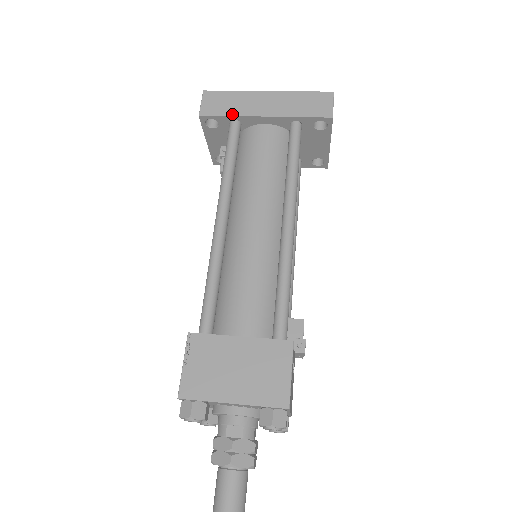
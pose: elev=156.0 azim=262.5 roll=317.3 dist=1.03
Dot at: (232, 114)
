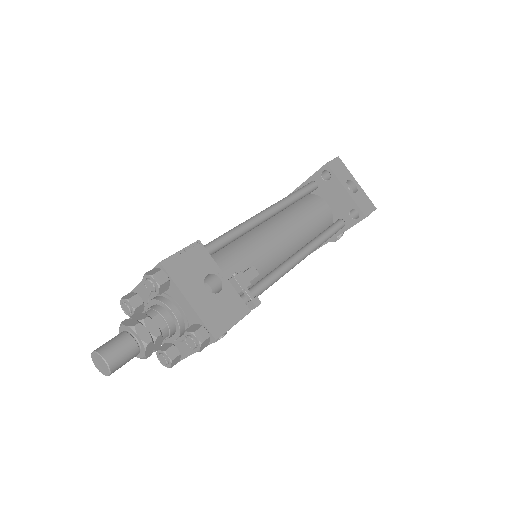
Dot at: occluded
